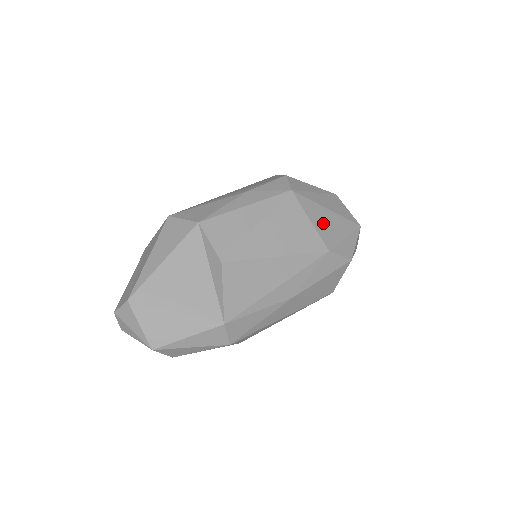
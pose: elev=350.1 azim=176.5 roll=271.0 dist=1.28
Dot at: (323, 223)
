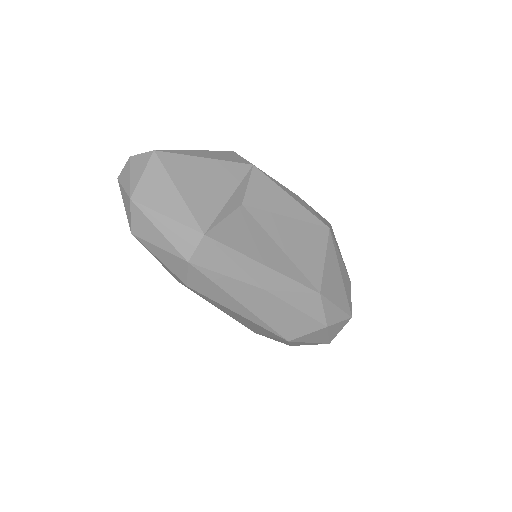
Dot at: (331, 274)
